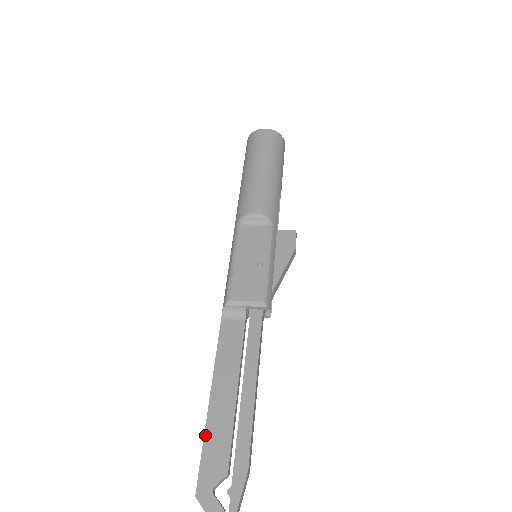
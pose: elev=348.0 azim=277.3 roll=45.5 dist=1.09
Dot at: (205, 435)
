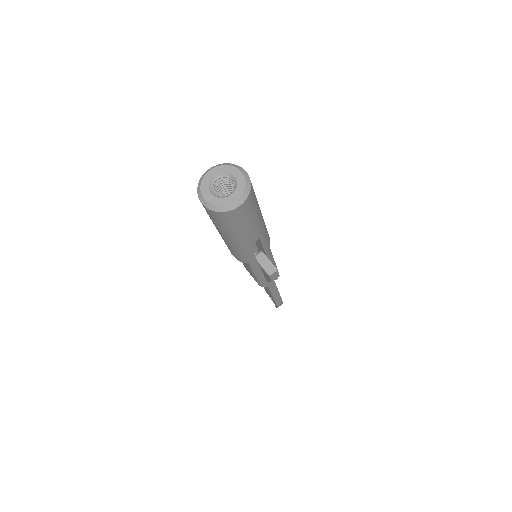
Dot at: occluded
